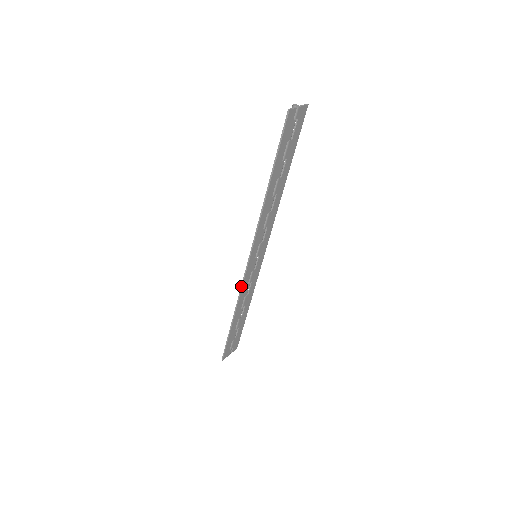
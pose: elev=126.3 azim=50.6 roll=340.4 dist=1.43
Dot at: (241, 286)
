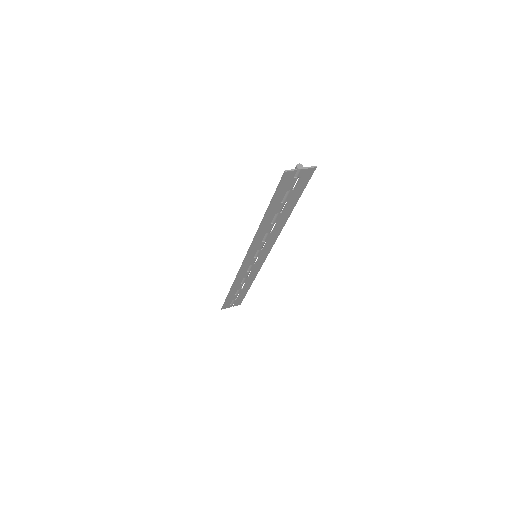
Dot at: (238, 272)
